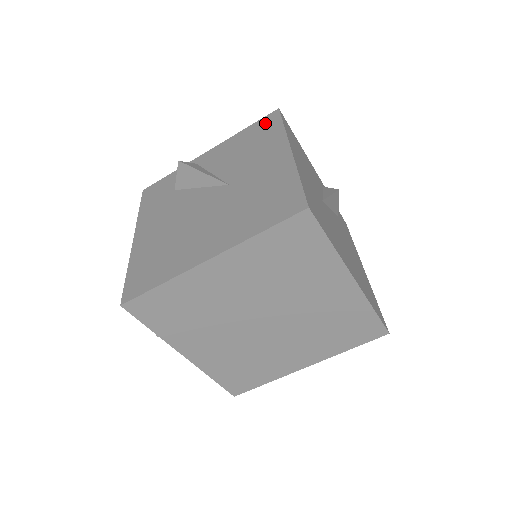
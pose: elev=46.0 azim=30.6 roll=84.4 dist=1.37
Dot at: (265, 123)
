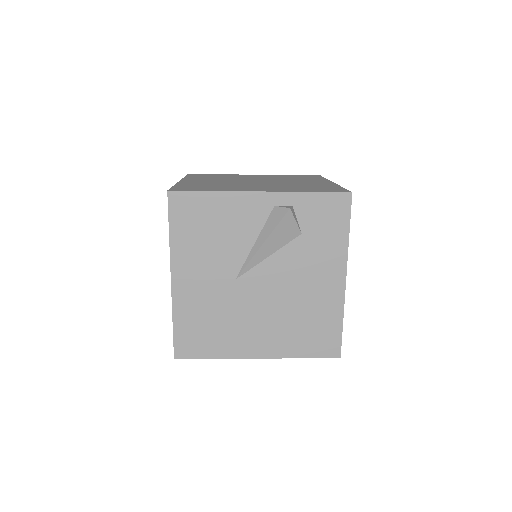
Dot at: occluded
